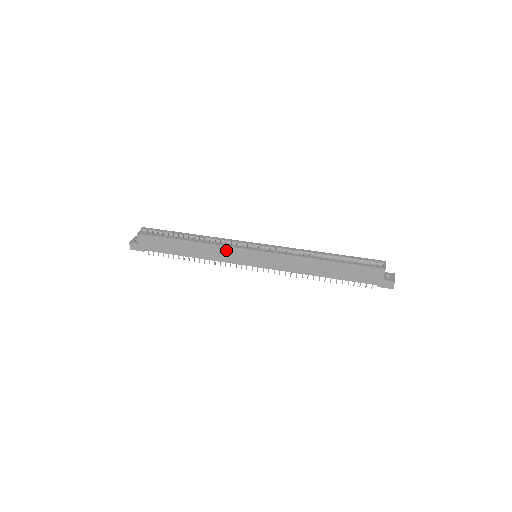
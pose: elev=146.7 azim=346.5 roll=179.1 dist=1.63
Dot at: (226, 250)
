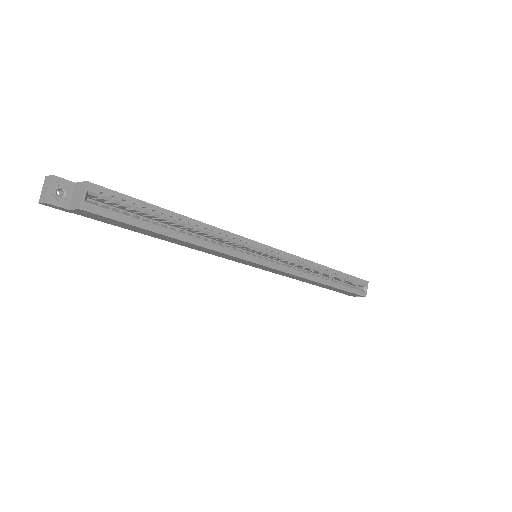
Dot at: (228, 256)
